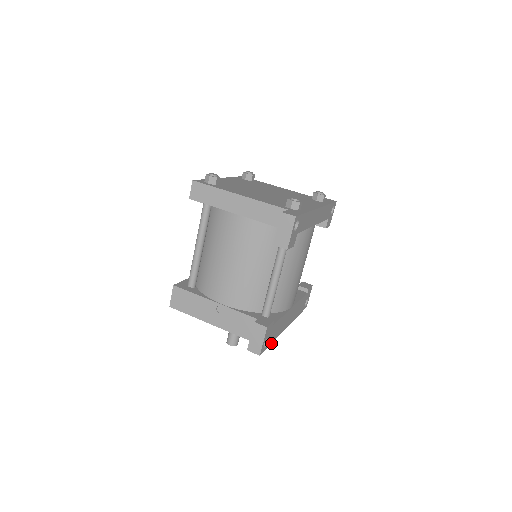
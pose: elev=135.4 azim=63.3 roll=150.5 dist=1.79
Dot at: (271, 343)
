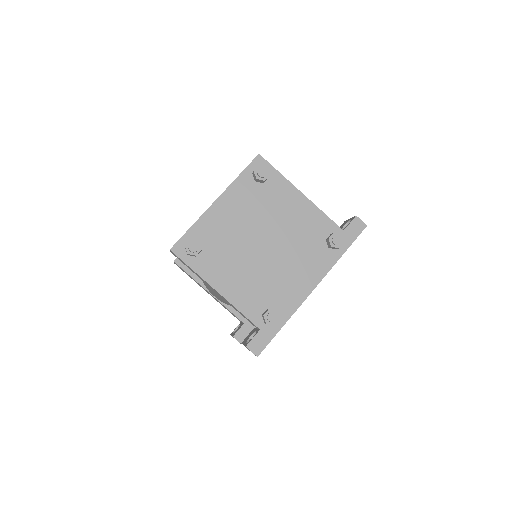
Dot at: occluded
